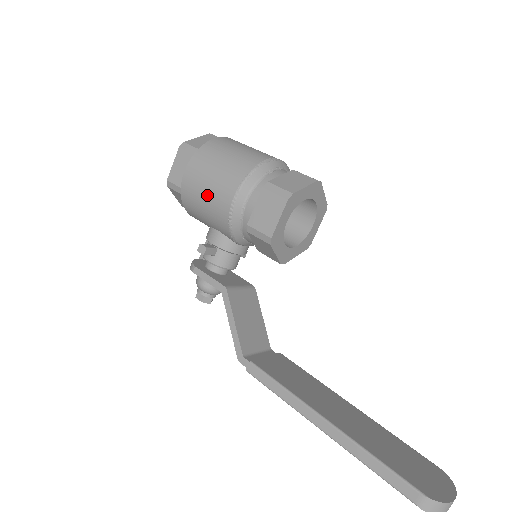
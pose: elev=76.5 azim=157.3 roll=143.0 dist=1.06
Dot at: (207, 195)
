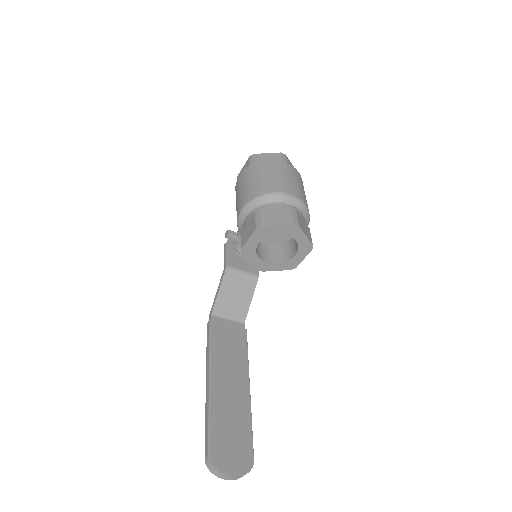
Dot at: (237, 199)
